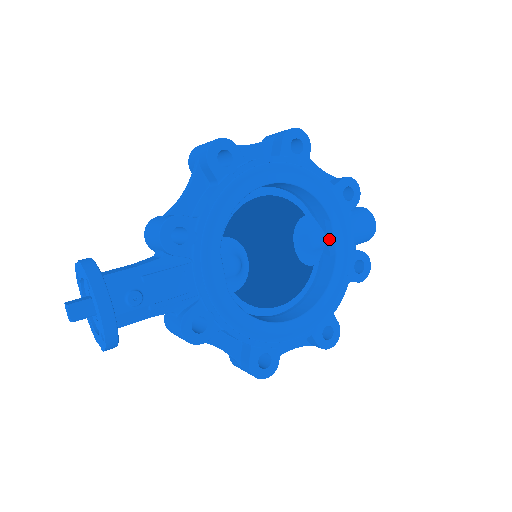
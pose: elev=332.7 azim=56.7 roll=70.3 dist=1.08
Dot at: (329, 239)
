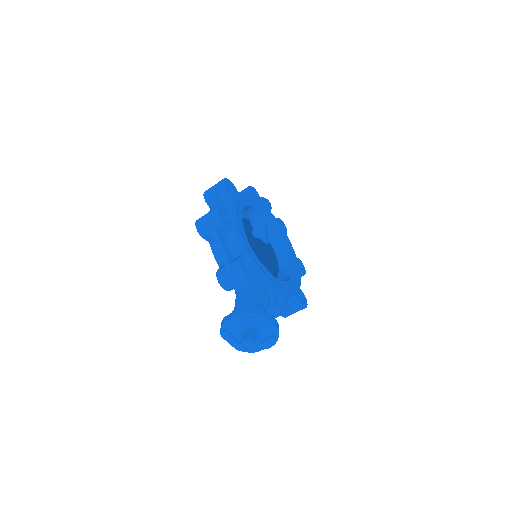
Dot at: (268, 223)
